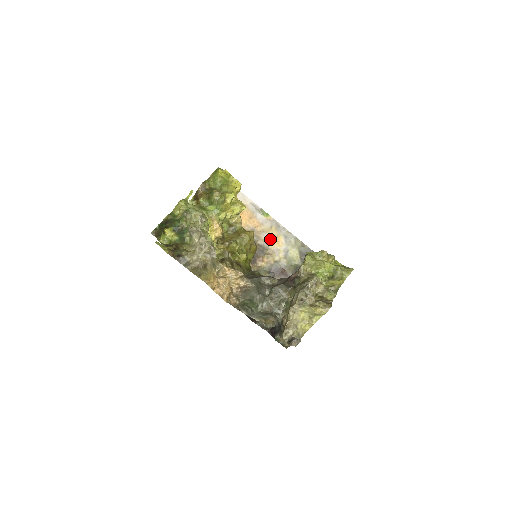
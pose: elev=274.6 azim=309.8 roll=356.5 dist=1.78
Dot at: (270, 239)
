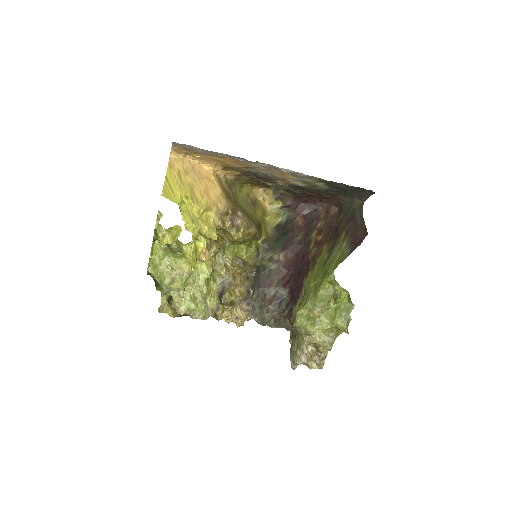
Dot at: (274, 174)
